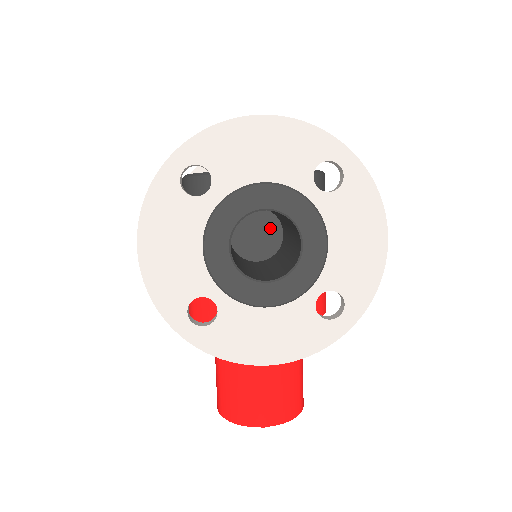
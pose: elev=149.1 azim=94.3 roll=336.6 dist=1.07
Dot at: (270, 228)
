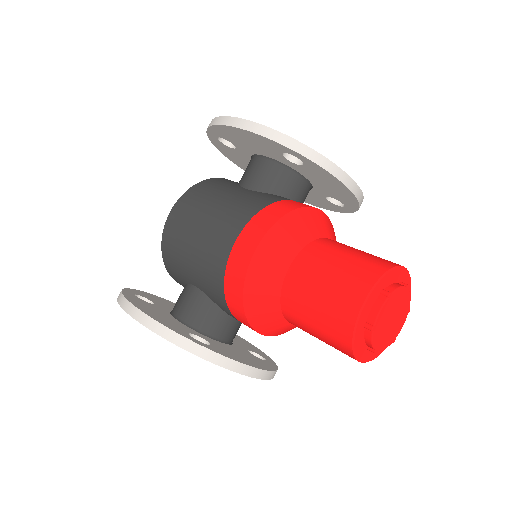
Dot at: occluded
